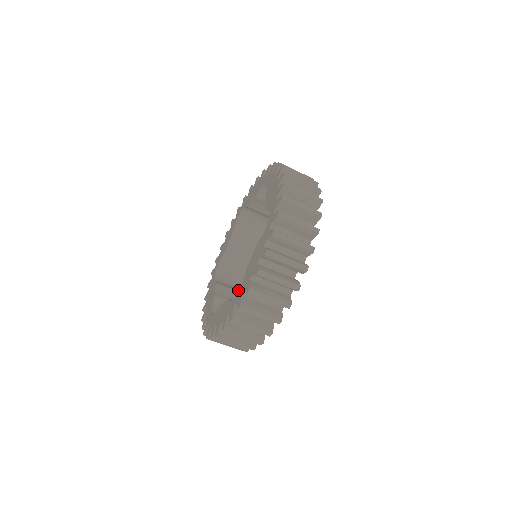
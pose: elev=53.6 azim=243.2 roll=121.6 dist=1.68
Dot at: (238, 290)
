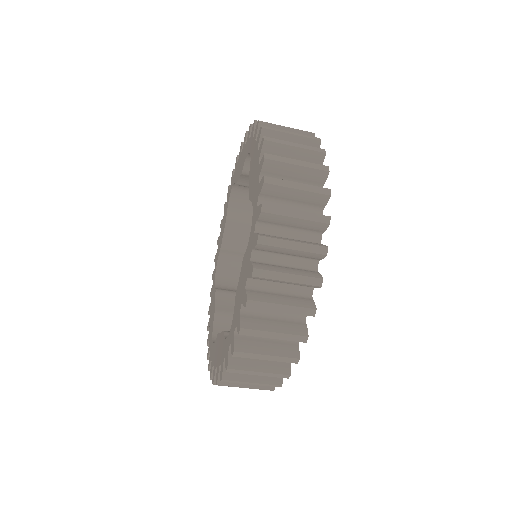
Dot at: occluded
